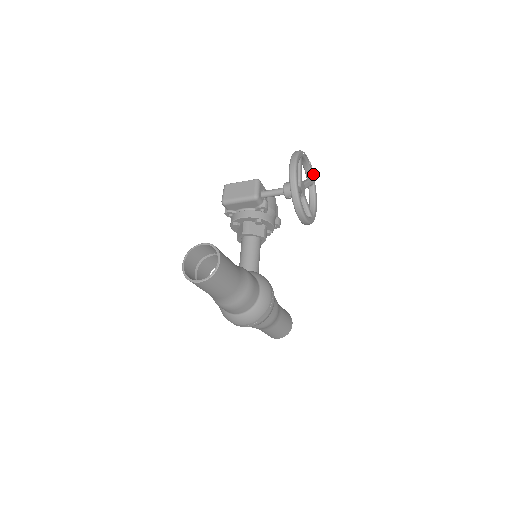
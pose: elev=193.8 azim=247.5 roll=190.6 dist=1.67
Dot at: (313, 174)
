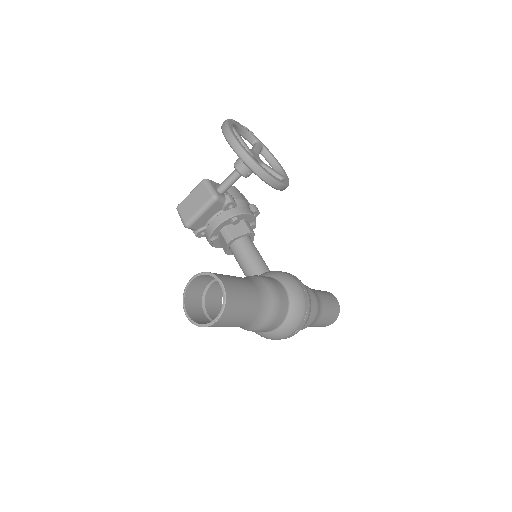
Dot at: (256, 137)
